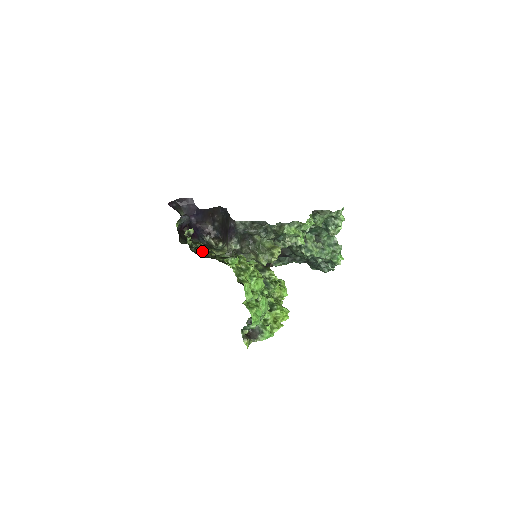
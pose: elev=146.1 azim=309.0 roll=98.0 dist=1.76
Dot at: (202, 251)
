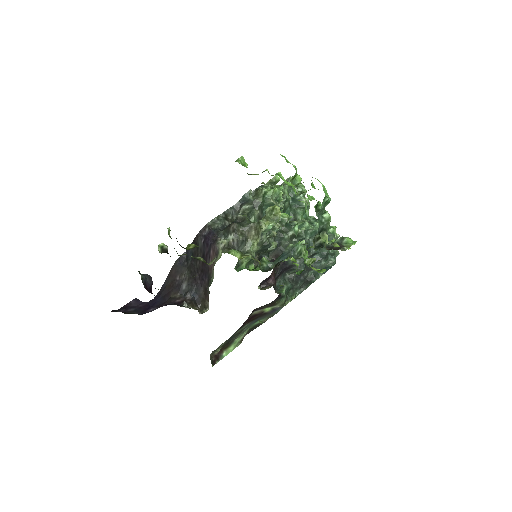
Dot at: (194, 245)
